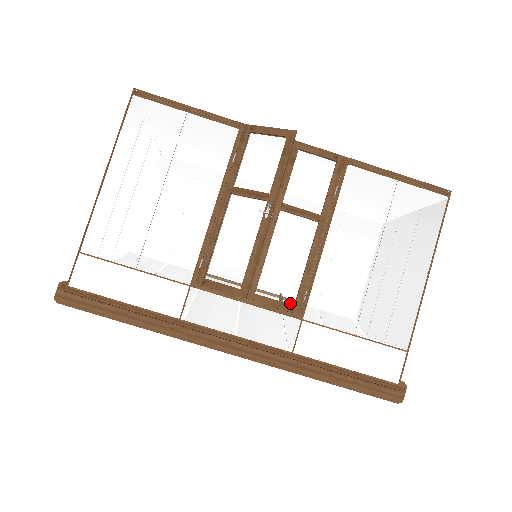
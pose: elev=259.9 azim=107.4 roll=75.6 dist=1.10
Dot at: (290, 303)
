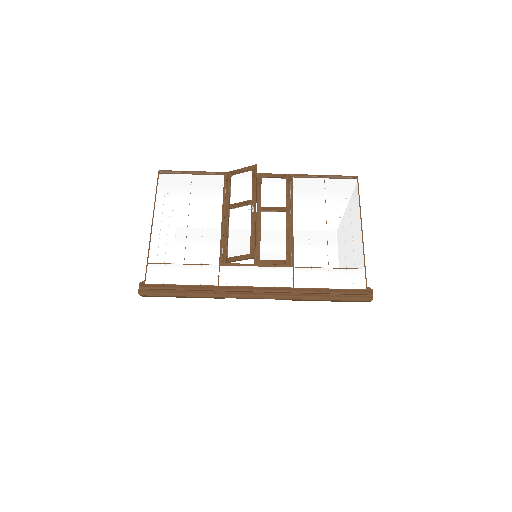
Dot at: (283, 260)
